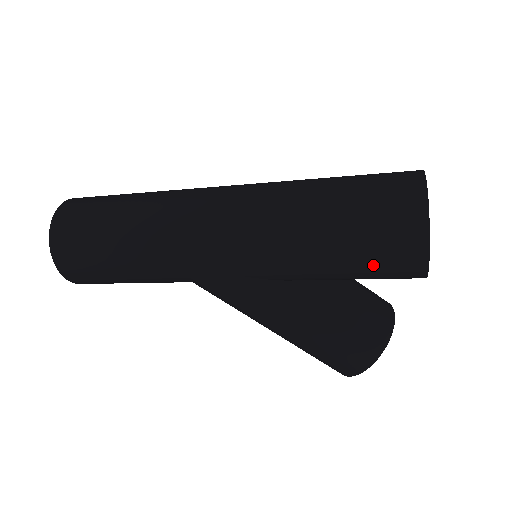
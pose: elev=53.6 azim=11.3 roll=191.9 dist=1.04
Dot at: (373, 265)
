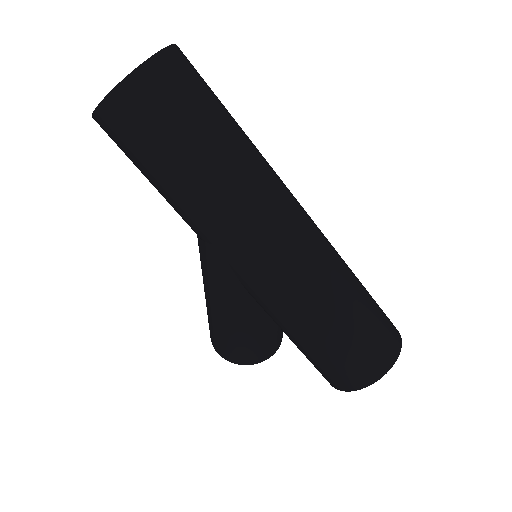
Dot at: (319, 364)
